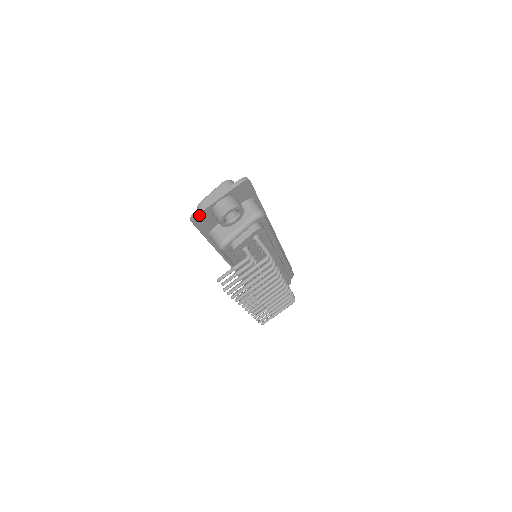
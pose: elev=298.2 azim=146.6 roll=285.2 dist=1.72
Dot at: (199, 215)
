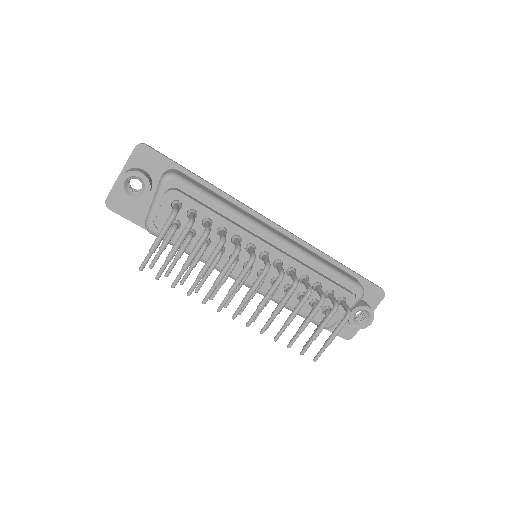
Dot at: (110, 198)
